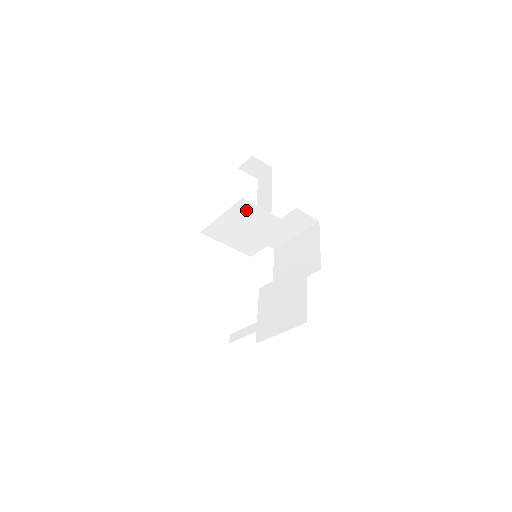
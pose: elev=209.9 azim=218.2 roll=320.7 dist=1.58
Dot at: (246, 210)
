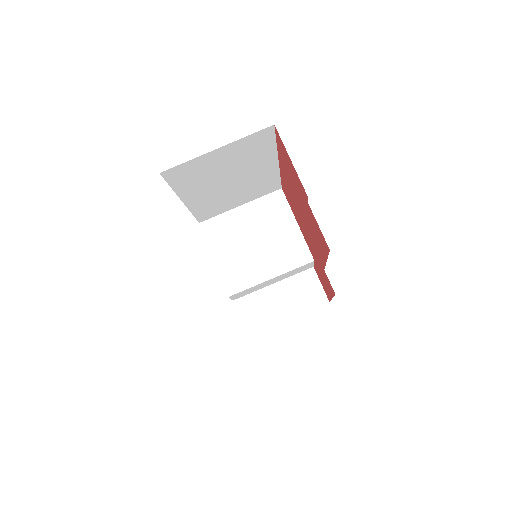
Dot at: (274, 208)
